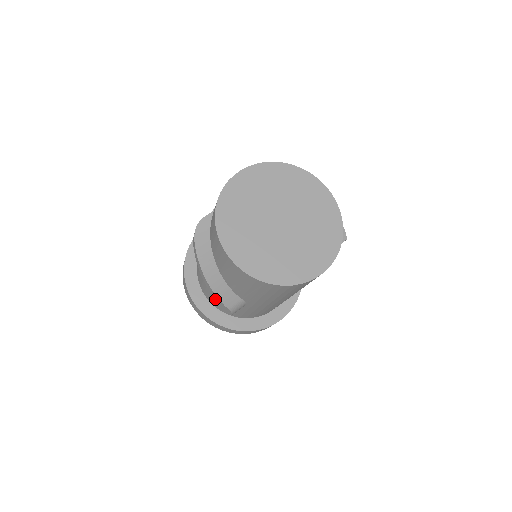
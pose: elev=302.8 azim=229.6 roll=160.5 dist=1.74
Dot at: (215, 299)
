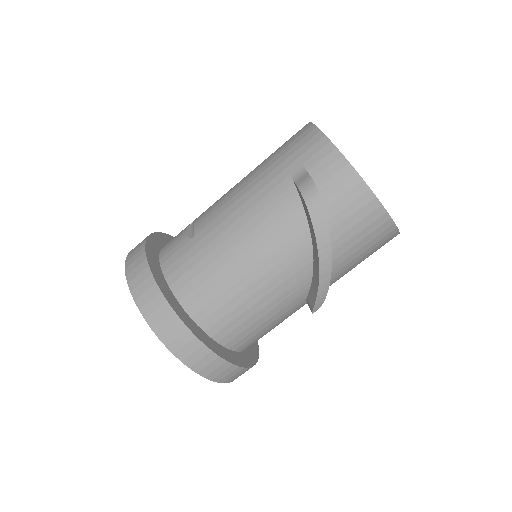
Dot at: (318, 289)
